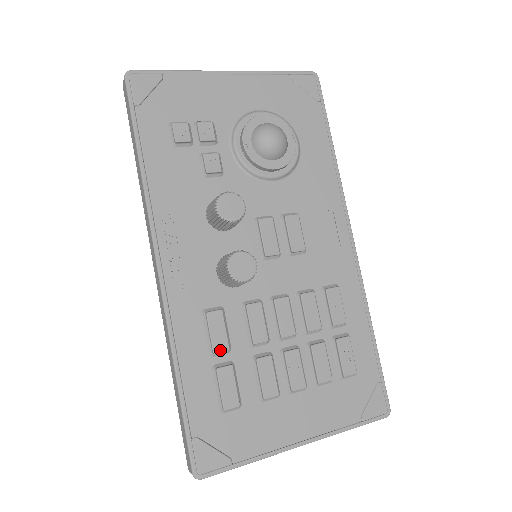
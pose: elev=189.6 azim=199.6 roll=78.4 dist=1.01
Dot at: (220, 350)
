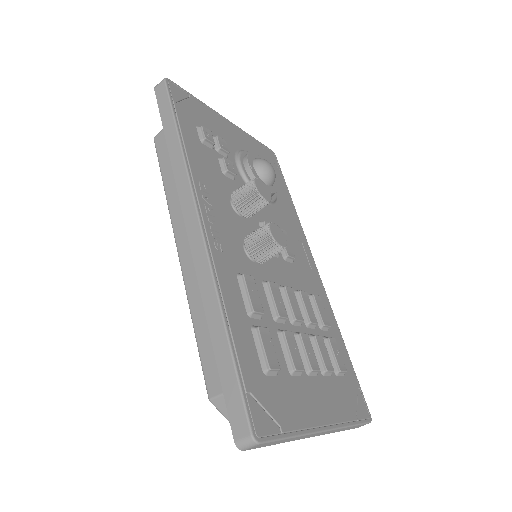
Dot at: (258, 310)
